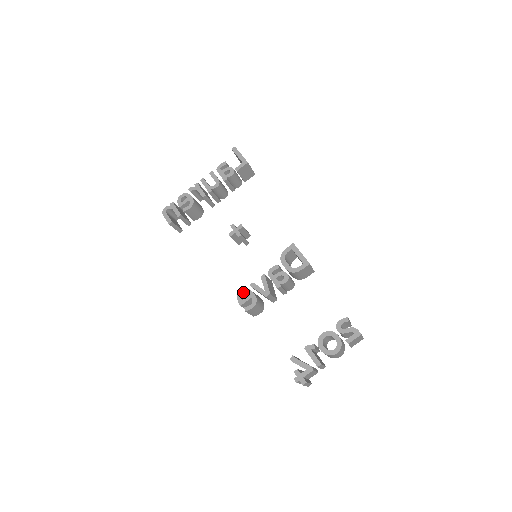
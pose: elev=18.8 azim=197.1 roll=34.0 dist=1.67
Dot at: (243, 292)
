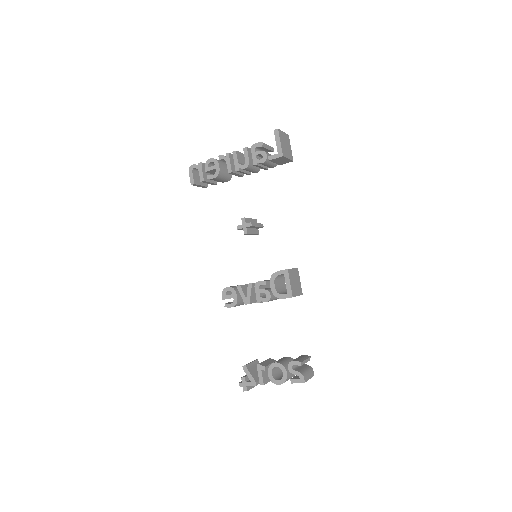
Dot at: (229, 289)
